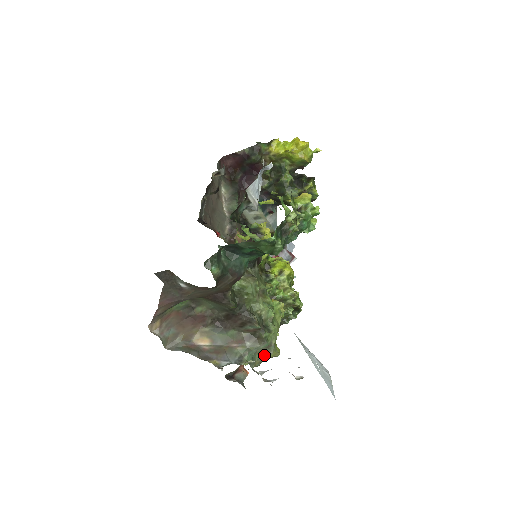
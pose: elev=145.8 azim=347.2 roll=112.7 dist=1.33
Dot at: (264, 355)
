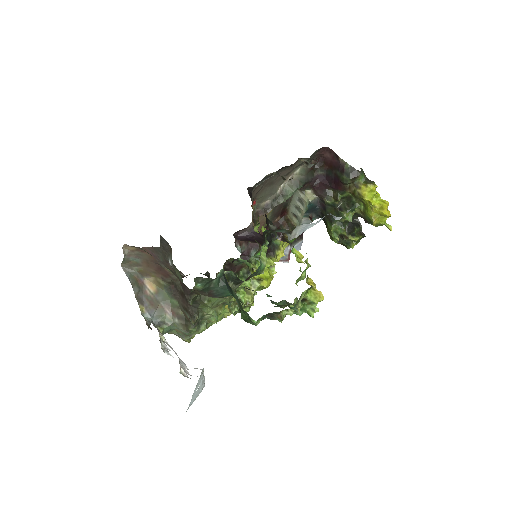
Dot at: (179, 335)
